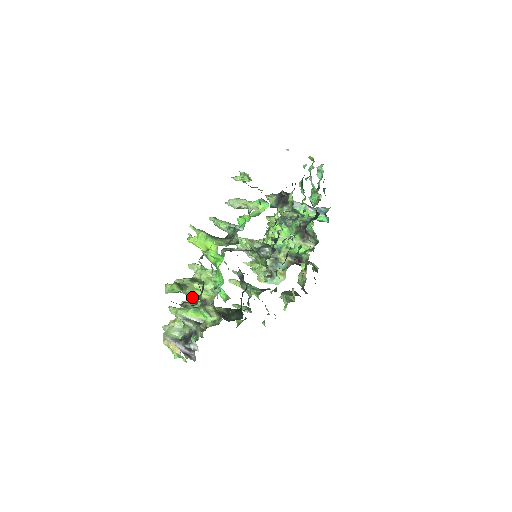
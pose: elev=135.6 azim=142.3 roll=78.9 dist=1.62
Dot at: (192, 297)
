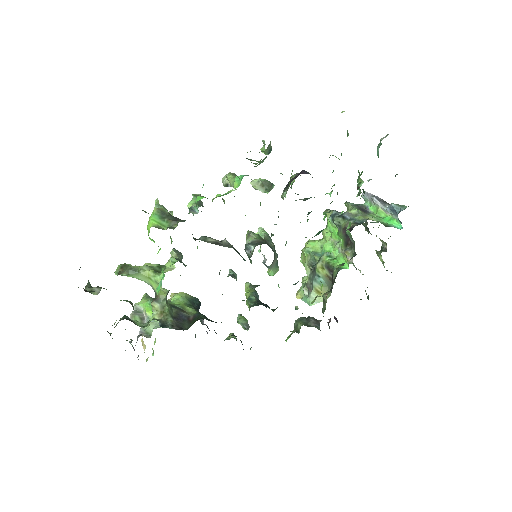
Dot at: occluded
